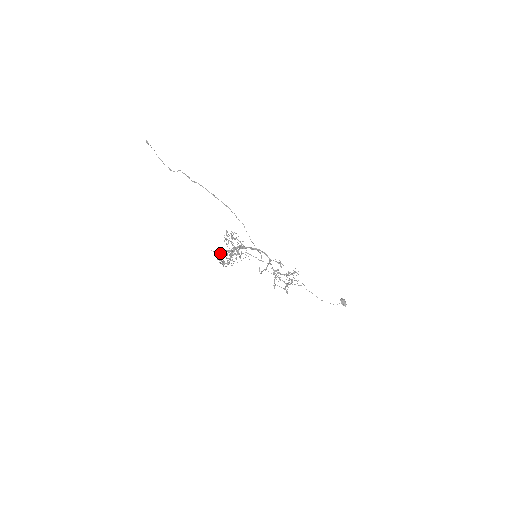
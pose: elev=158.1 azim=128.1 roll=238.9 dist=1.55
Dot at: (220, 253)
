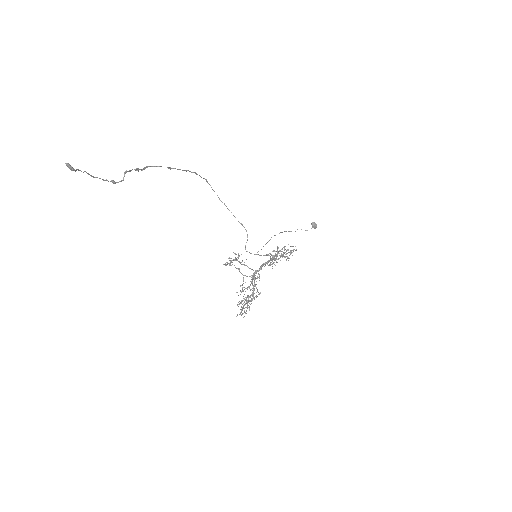
Dot at: occluded
